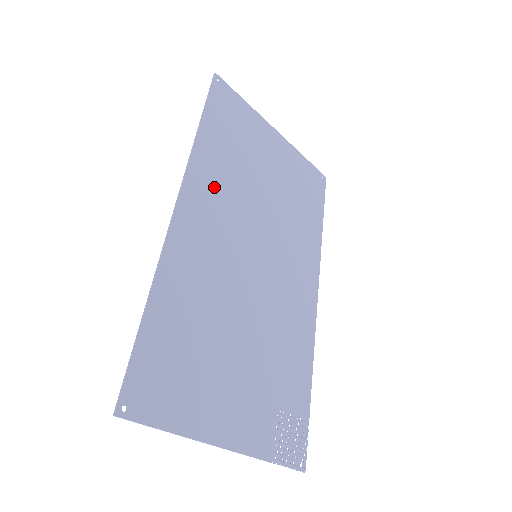
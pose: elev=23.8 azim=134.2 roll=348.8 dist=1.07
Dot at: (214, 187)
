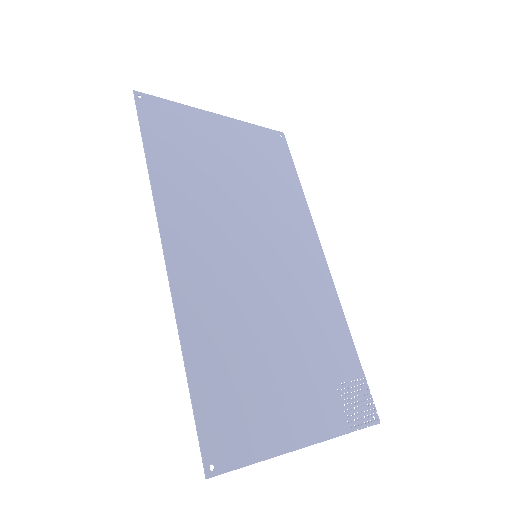
Dot at: (189, 213)
